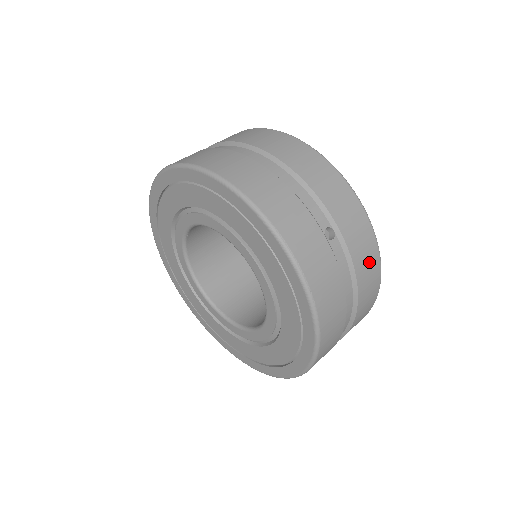
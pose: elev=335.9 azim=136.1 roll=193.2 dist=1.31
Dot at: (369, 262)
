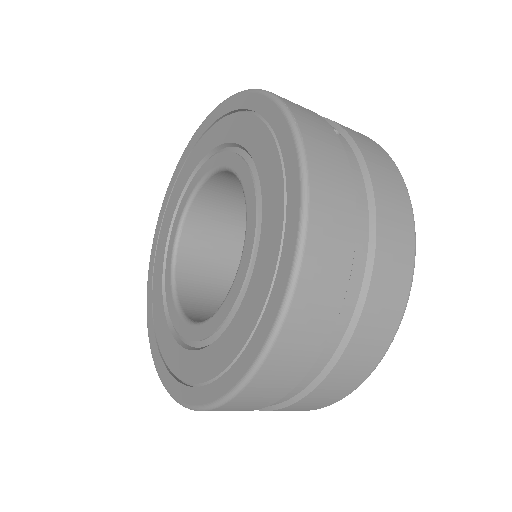
Dot at: (390, 181)
